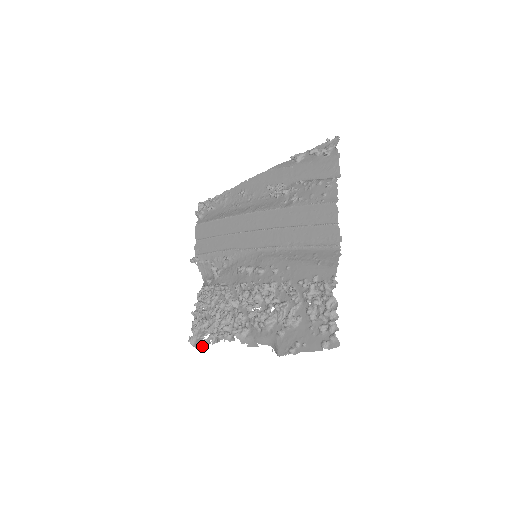
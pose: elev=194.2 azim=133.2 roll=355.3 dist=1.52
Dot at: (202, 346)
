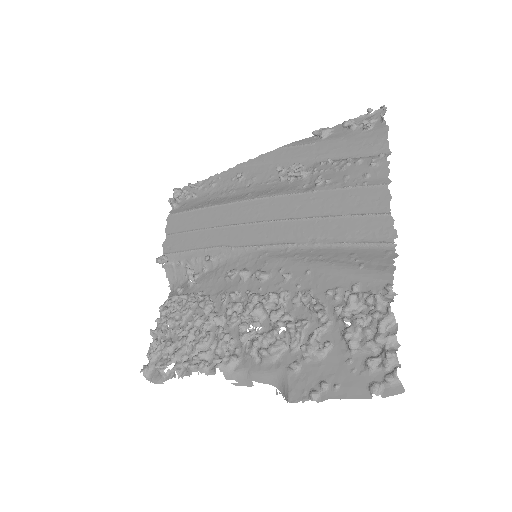
Dot at: (161, 380)
